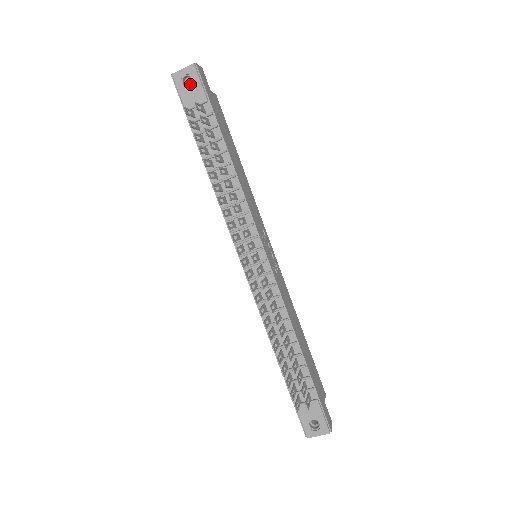
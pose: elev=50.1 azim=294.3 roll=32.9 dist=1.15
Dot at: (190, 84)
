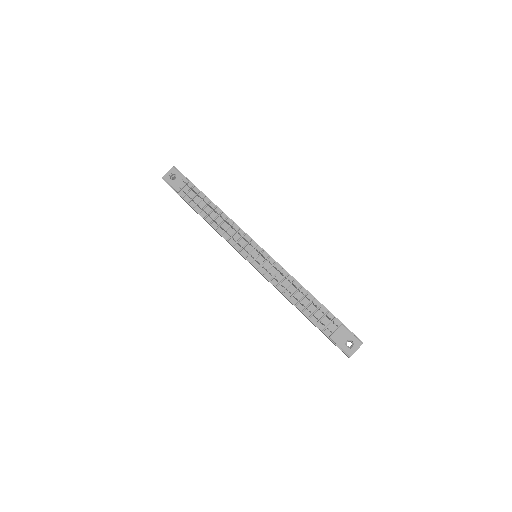
Dot at: occluded
